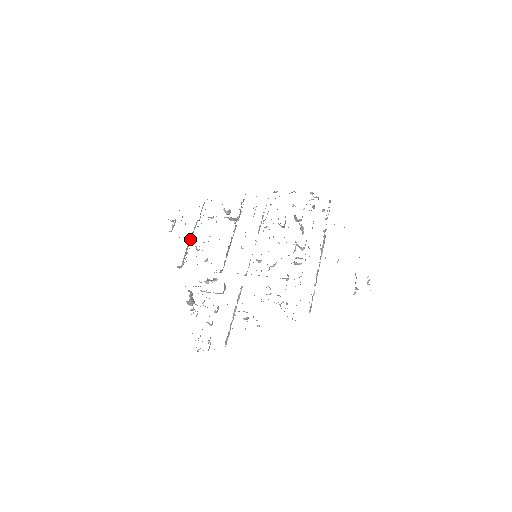
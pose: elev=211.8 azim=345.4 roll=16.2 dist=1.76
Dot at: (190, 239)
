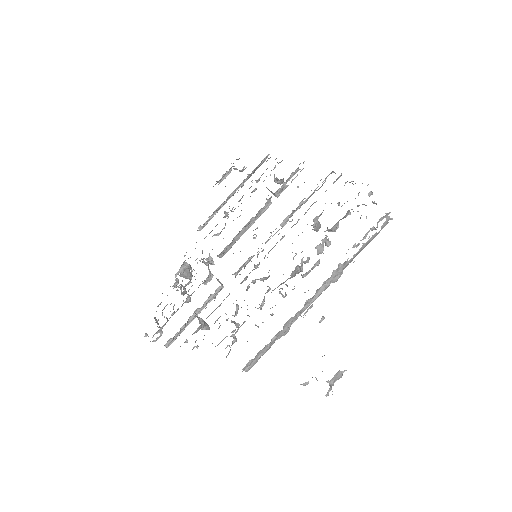
Dot at: occluded
